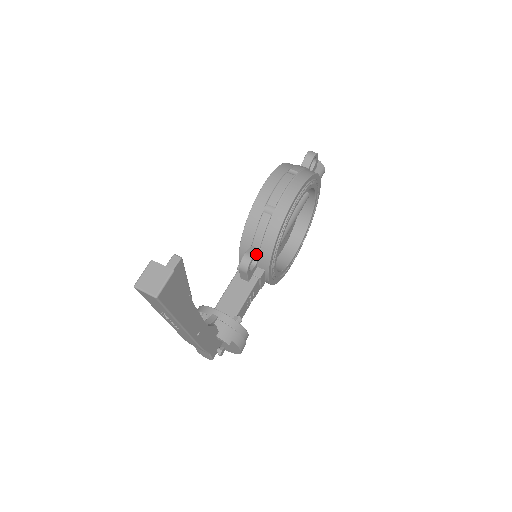
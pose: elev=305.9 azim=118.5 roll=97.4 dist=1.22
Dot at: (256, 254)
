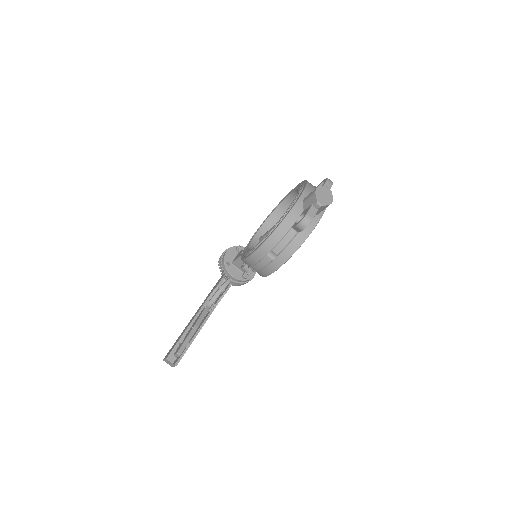
Dot at: occluded
